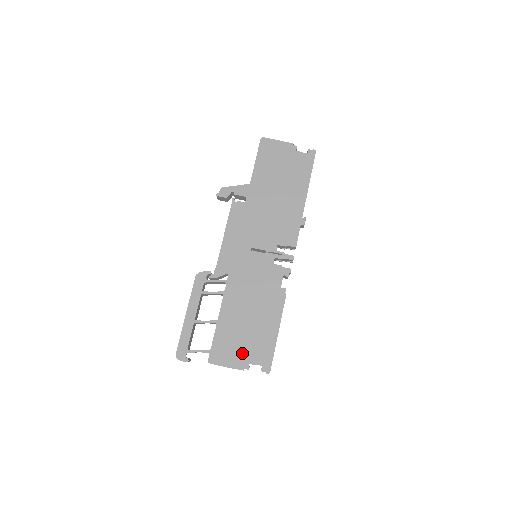
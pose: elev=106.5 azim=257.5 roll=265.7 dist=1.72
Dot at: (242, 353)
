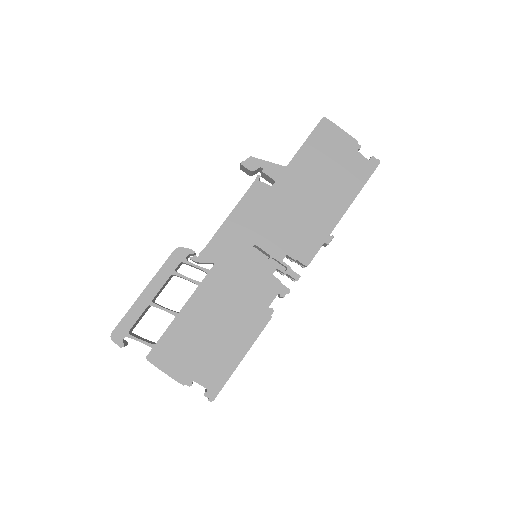
Dot at: (190, 364)
